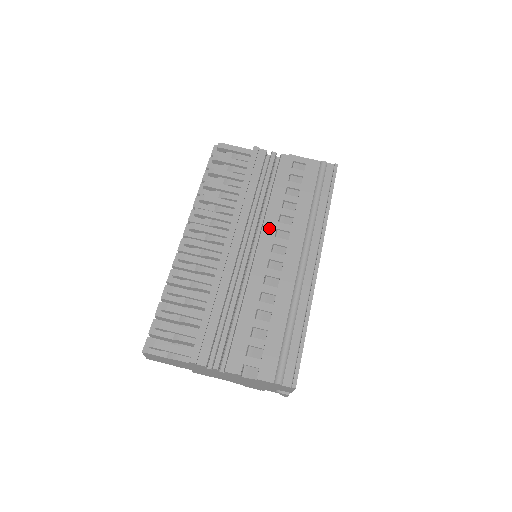
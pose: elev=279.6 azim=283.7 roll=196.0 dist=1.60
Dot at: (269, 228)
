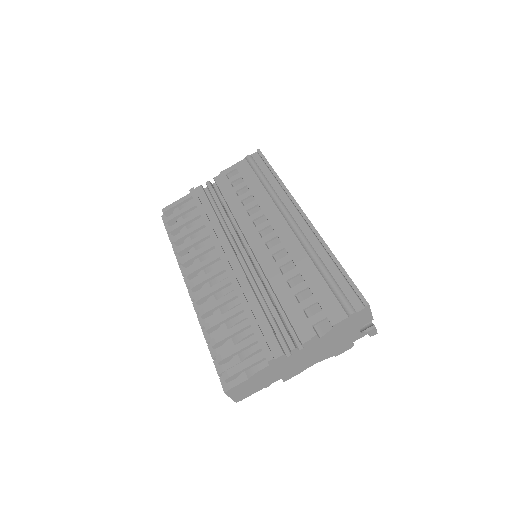
Dot at: (246, 226)
